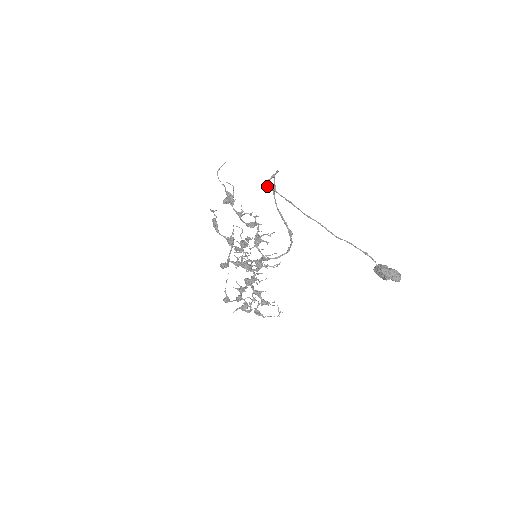
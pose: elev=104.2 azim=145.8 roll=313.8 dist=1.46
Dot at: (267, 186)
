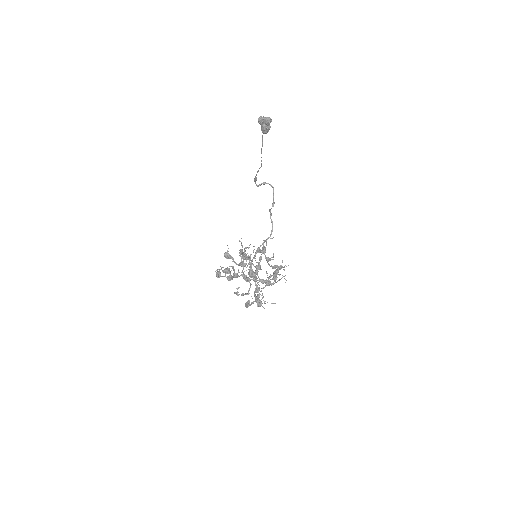
Dot at: (254, 180)
